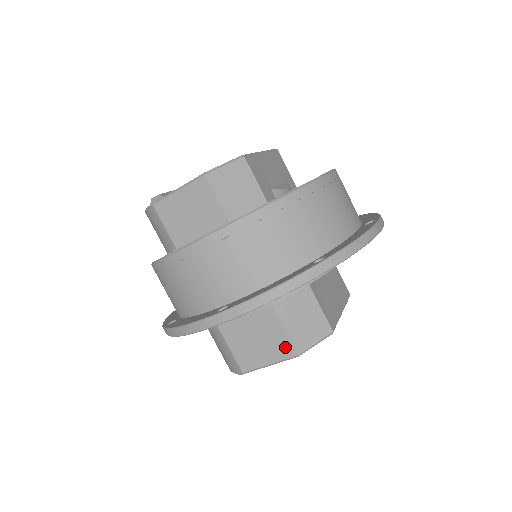
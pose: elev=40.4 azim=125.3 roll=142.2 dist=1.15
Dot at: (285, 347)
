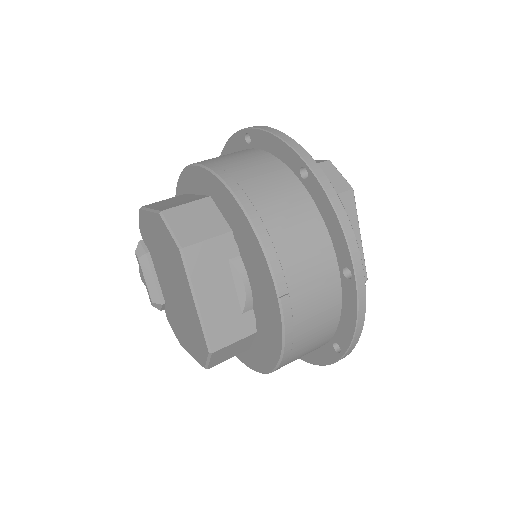
Dot at: occluded
